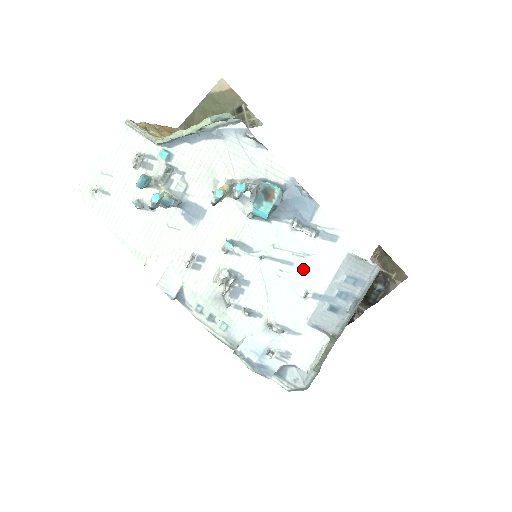
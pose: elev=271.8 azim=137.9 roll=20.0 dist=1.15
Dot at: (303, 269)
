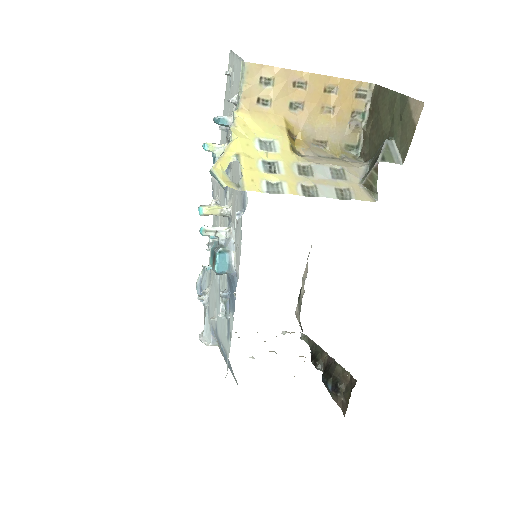
Dot at: occluded
